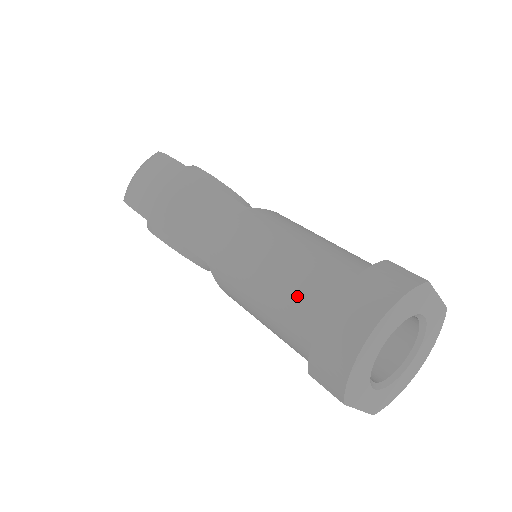
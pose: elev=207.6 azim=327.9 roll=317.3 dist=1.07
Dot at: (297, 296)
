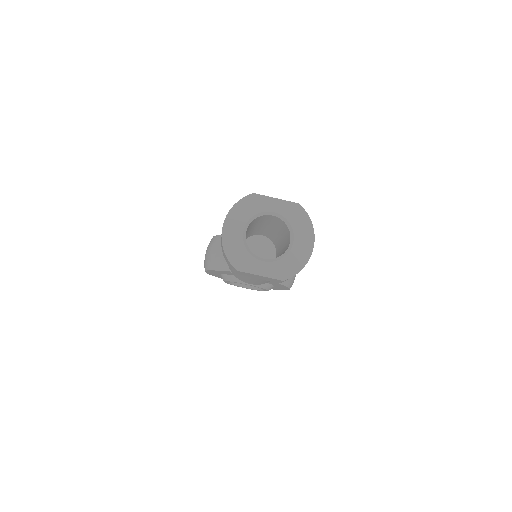
Dot at: occluded
